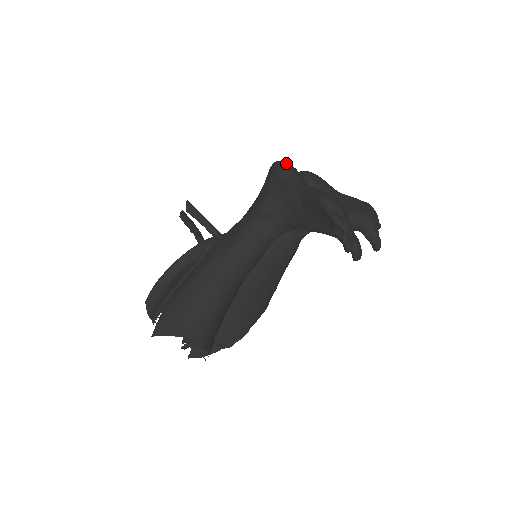
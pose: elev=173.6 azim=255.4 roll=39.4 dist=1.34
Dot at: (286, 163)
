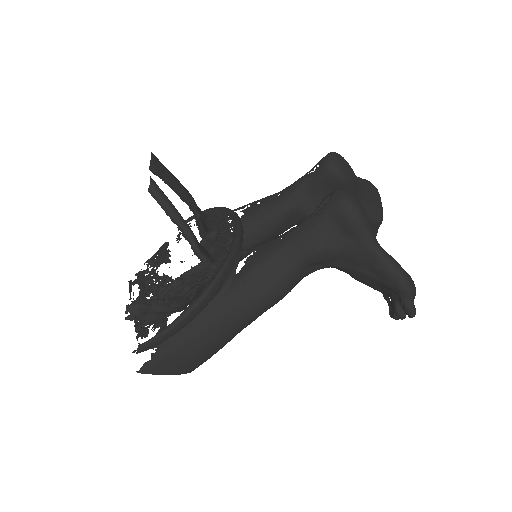
Dot at: (360, 205)
